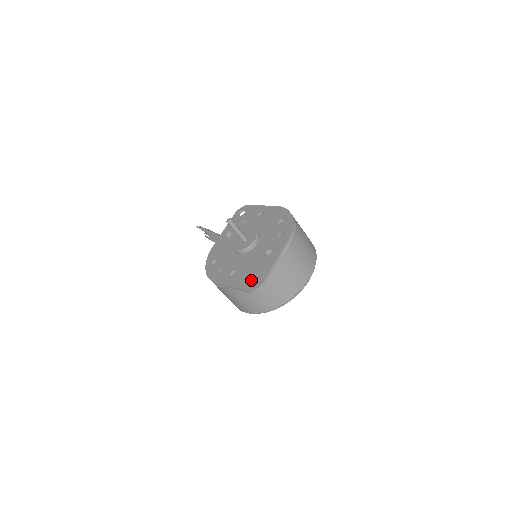
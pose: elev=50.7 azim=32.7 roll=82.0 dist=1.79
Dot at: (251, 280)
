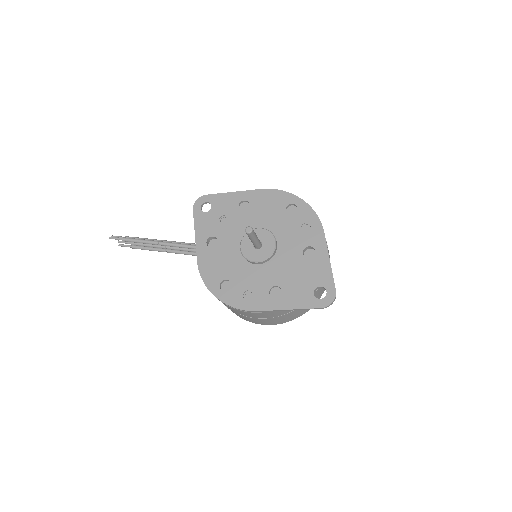
Dot at: (313, 293)
